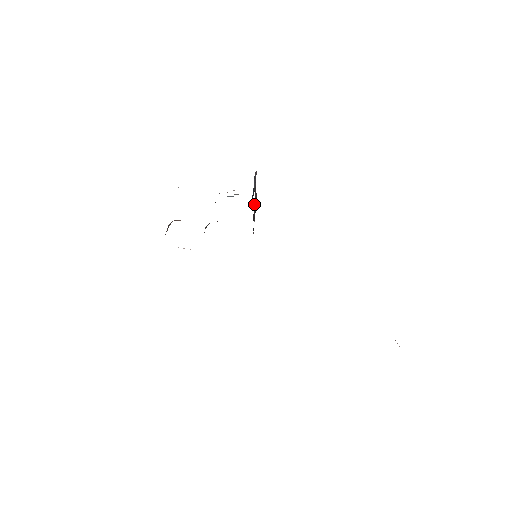
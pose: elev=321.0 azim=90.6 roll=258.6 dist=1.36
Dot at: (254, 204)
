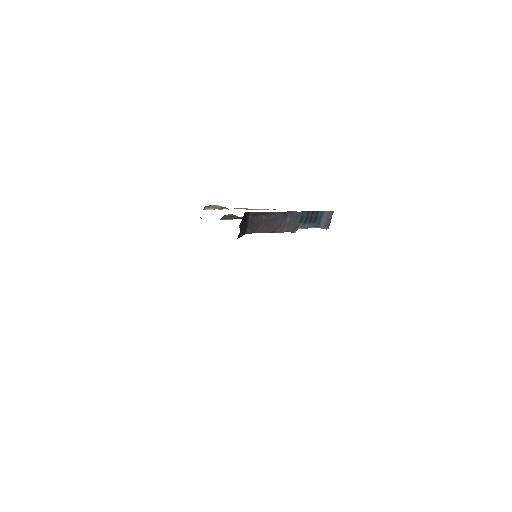
Dot at: (272, 212)
